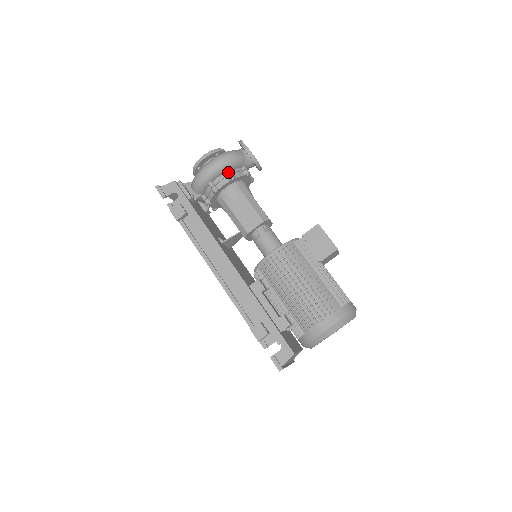
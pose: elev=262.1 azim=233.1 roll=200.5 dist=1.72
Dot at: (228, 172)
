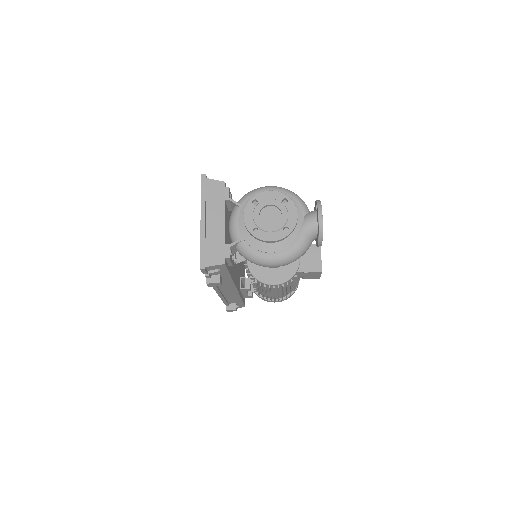
Dot at: occluded
